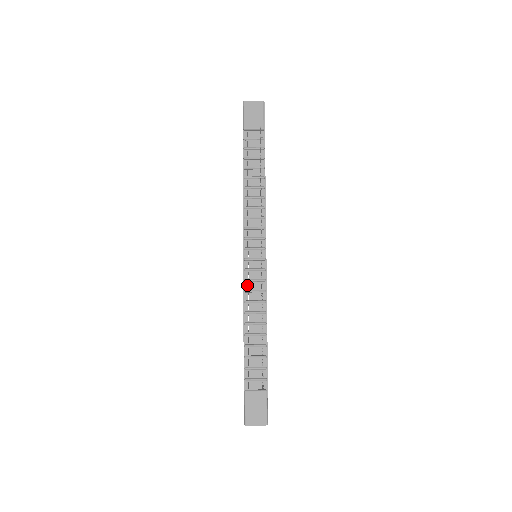
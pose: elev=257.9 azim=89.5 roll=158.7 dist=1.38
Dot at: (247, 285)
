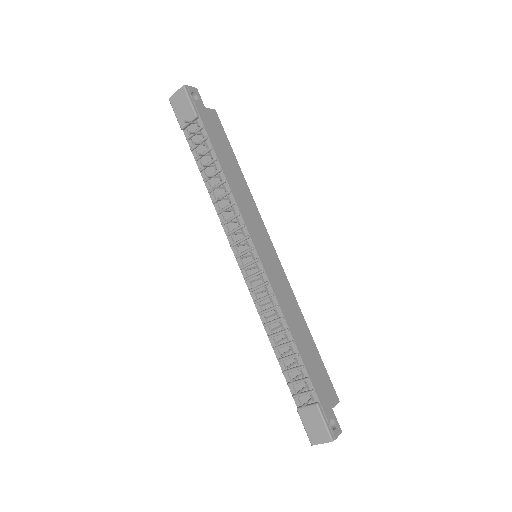
Dot at: (254, 295)
